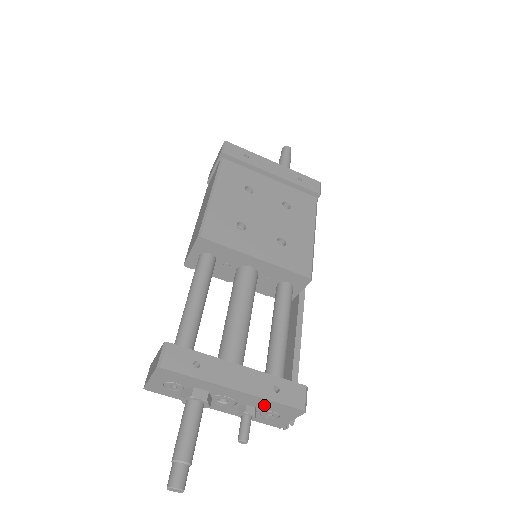
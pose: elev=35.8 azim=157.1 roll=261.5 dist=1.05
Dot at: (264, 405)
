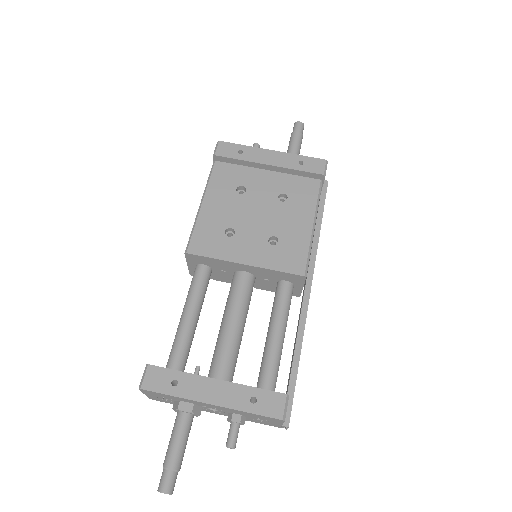
Dot at: (246, 414)
